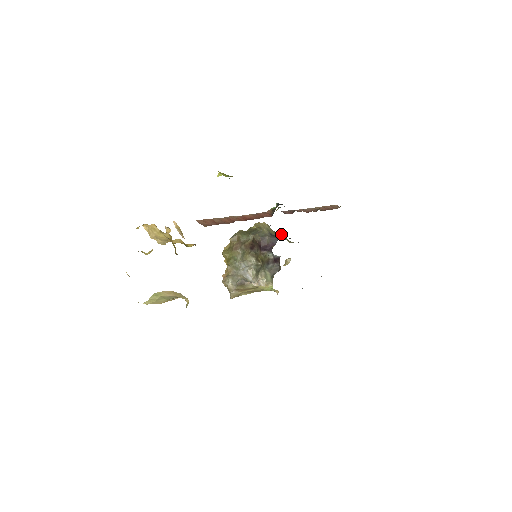
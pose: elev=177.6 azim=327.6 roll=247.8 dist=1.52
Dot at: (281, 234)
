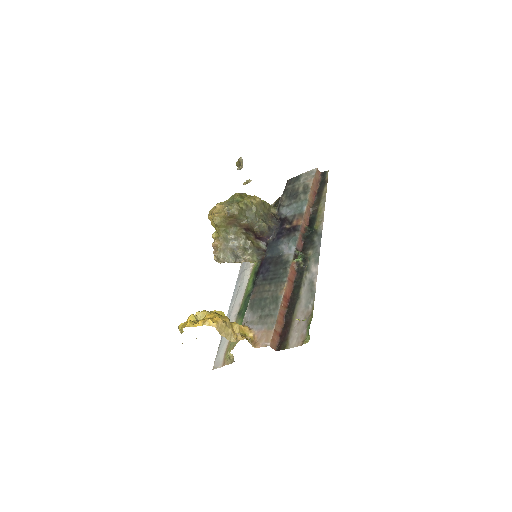
Dot at: (268, 205)
